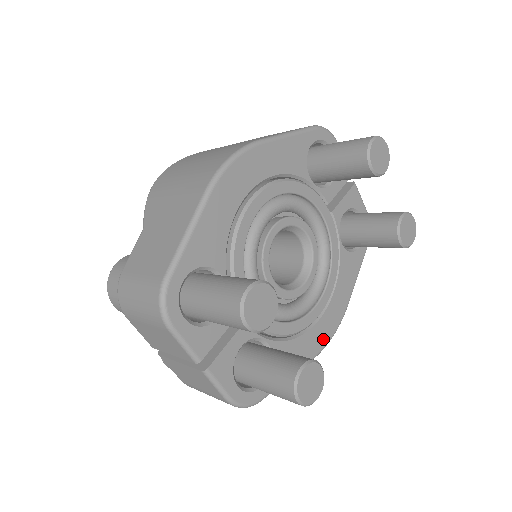
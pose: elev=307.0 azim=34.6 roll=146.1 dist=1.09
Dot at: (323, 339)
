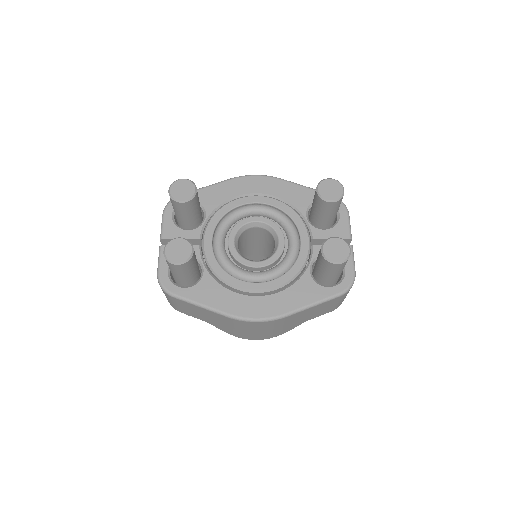
Dot at: (246, 311)
